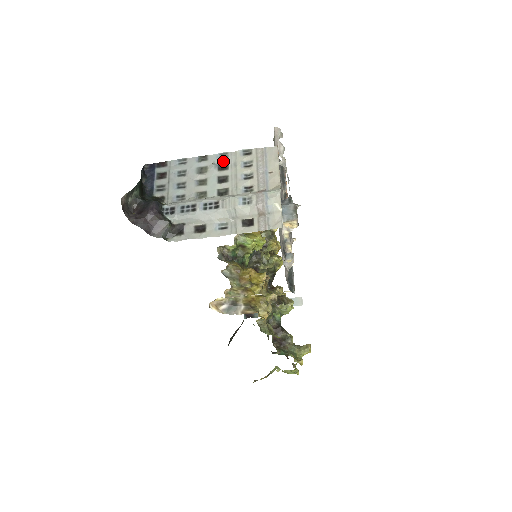
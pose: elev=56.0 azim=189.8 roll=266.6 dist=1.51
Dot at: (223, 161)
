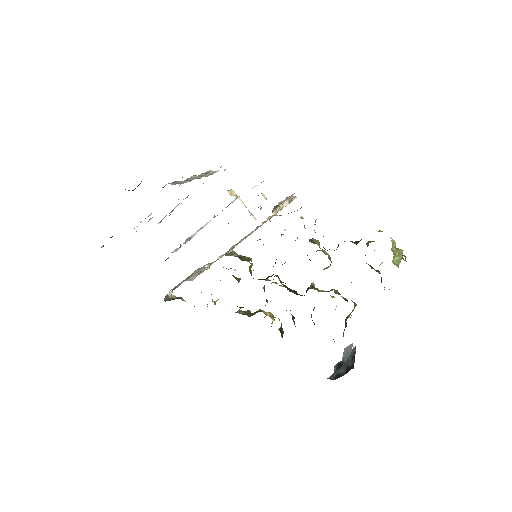
Dot at: occluded
